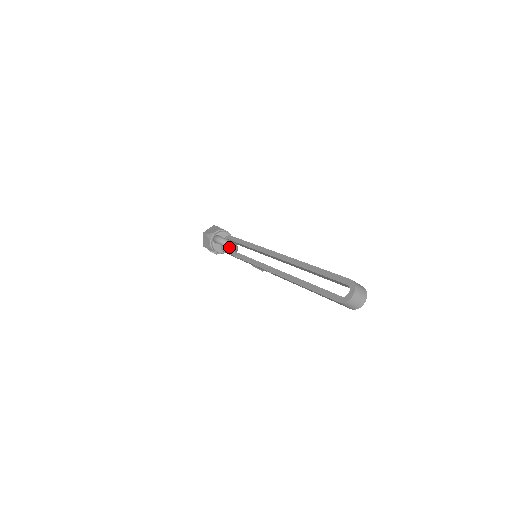
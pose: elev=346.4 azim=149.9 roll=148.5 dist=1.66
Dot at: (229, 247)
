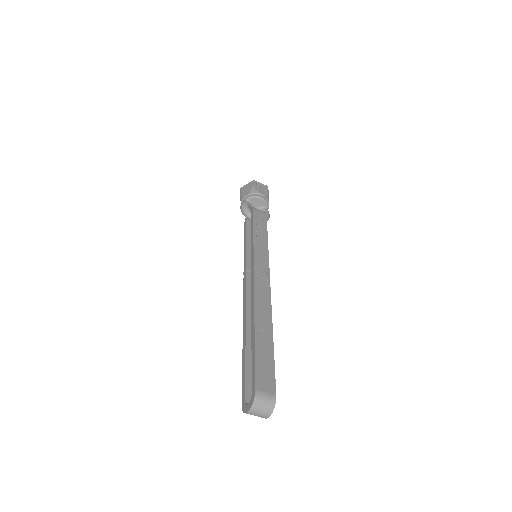
Dot at: occluded
